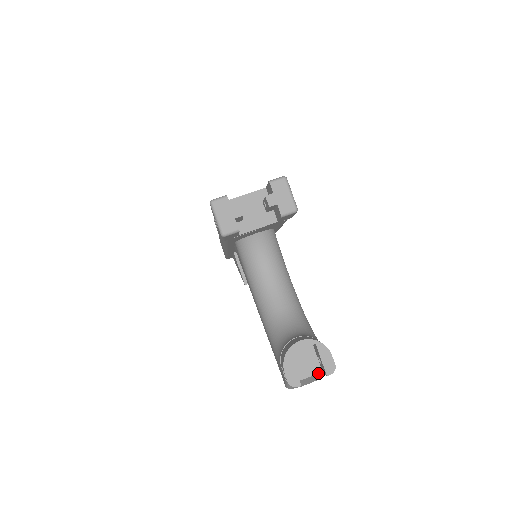
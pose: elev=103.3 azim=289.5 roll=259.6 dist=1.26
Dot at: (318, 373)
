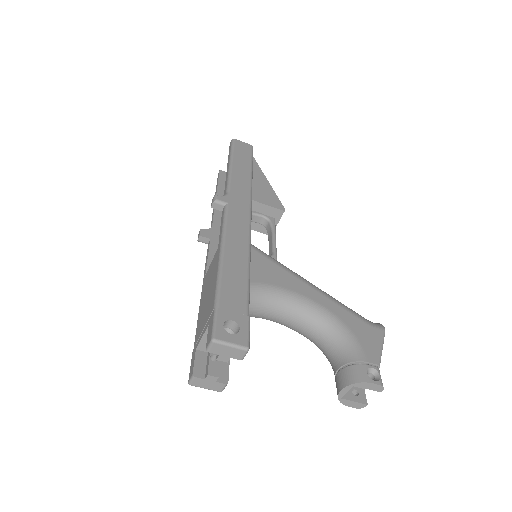
Dot at: occluded
